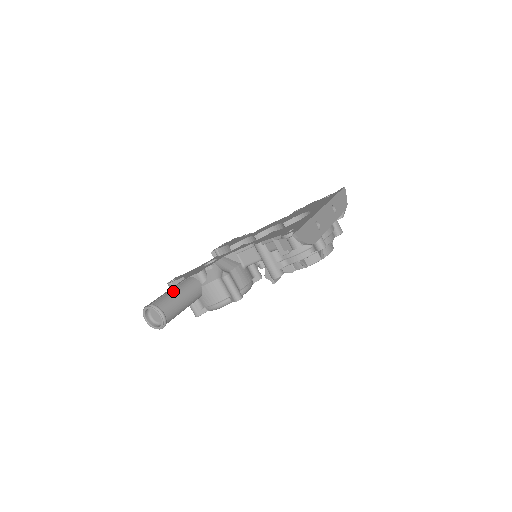
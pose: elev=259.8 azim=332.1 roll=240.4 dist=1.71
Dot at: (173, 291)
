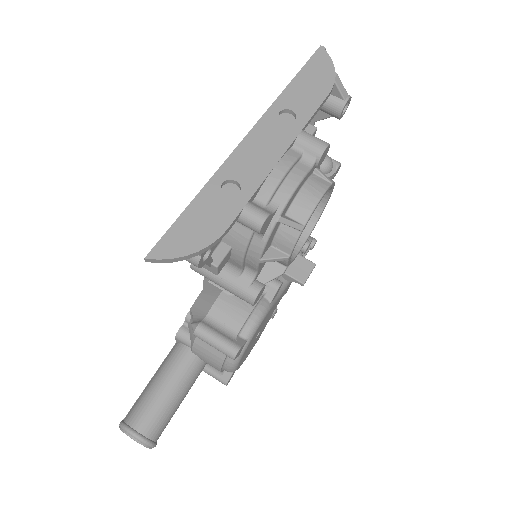
Dot at: (149, 383)
